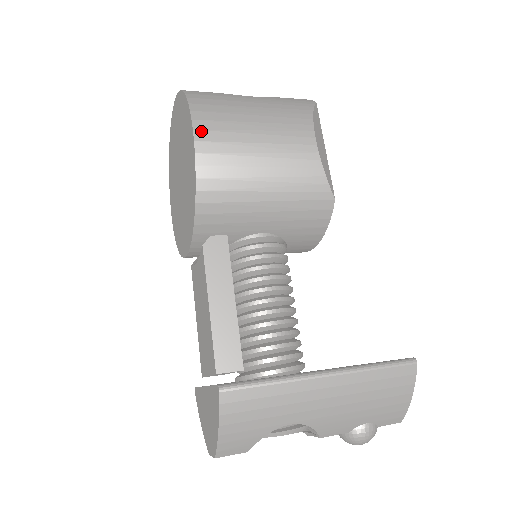
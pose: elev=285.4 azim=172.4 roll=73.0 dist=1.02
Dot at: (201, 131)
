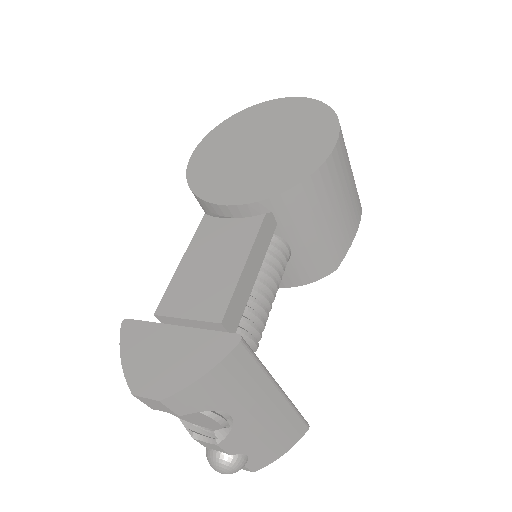
Dot at: (340, 144)
